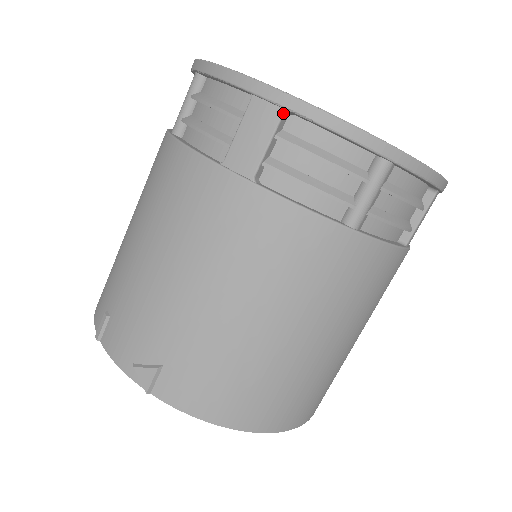
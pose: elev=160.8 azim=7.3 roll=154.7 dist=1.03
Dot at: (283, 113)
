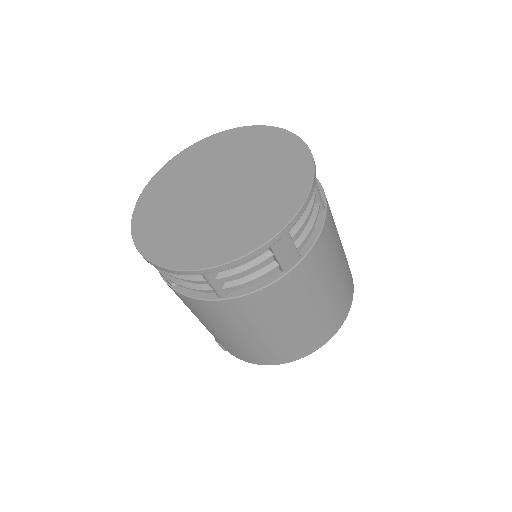
Dot at: occluded
